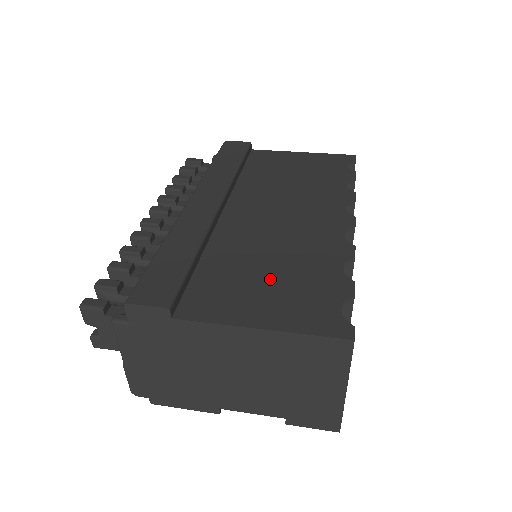
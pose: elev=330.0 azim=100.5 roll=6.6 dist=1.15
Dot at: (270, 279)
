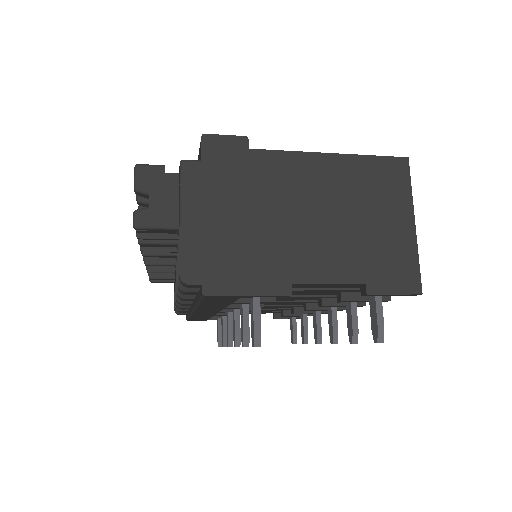
Dot at: occluded
